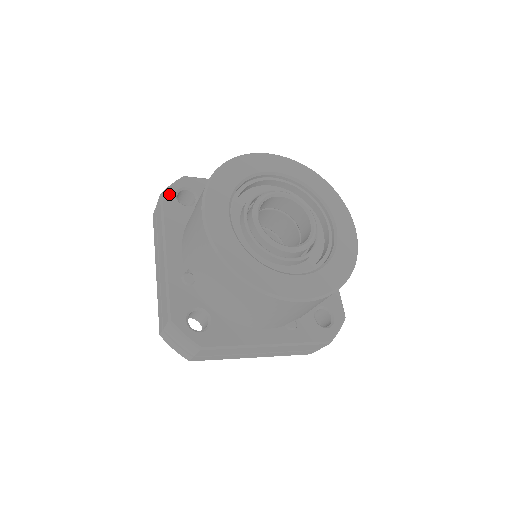
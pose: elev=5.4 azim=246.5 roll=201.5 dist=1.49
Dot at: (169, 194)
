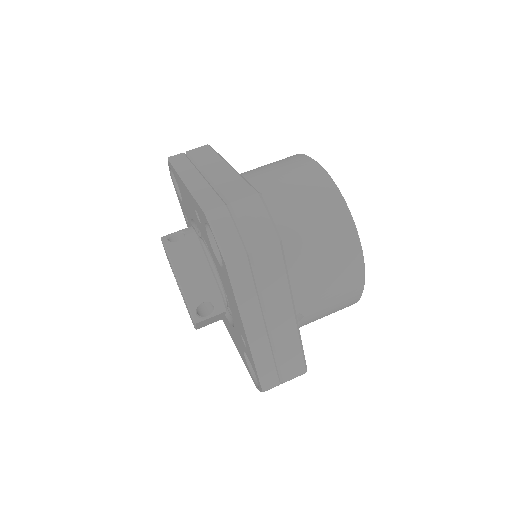
Dot at: occluded
